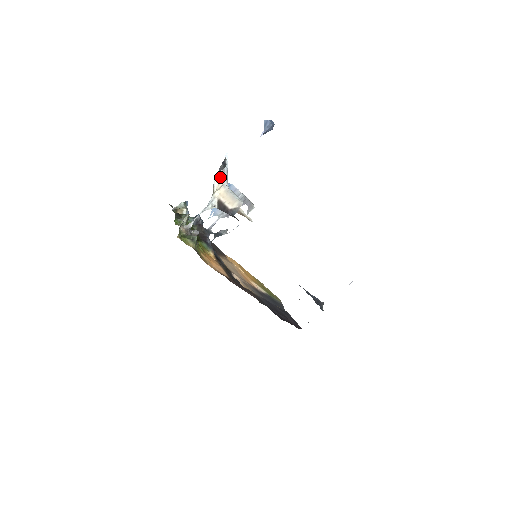
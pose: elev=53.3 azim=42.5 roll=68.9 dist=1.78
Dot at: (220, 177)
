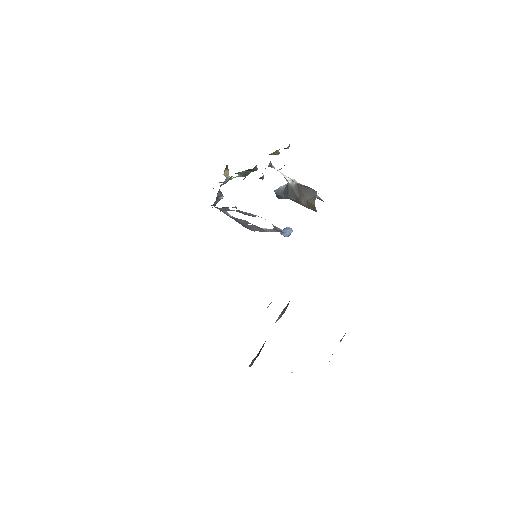
Dot at: occluded
